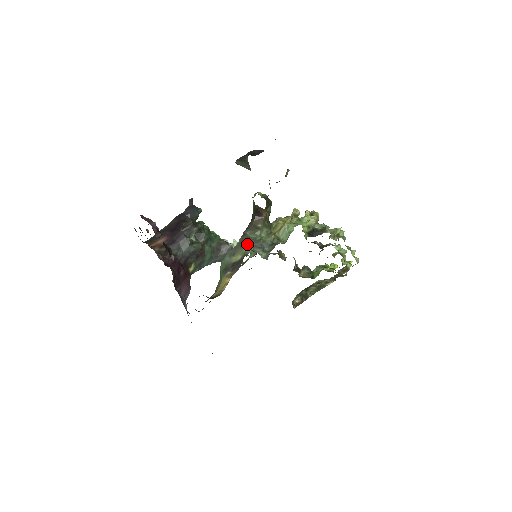
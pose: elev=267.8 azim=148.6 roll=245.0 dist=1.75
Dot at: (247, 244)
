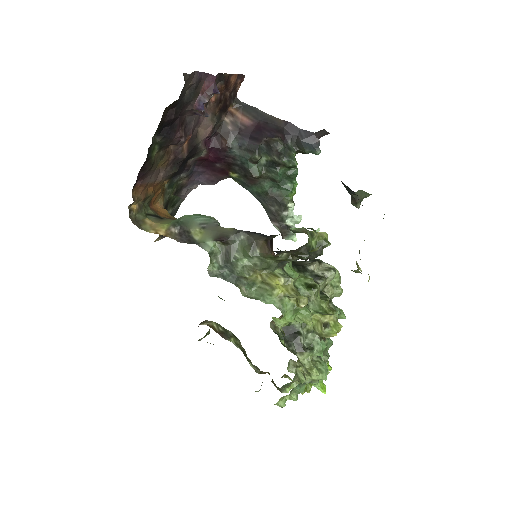
Dot at: (222, 242)
